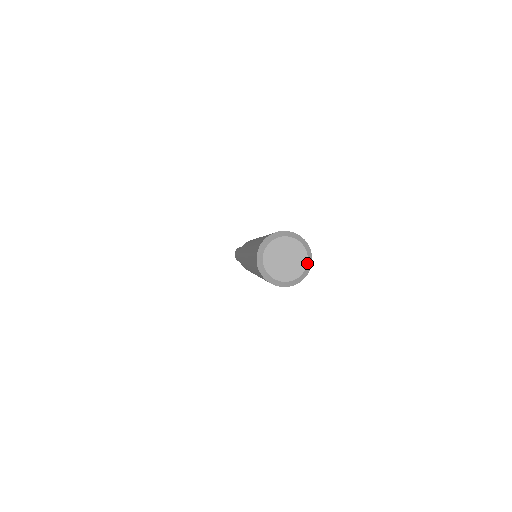
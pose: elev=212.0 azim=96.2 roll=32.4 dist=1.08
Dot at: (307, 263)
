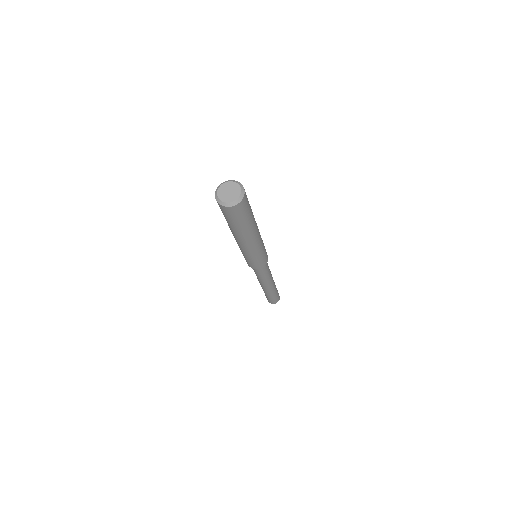
Dot at: (241, 193)
